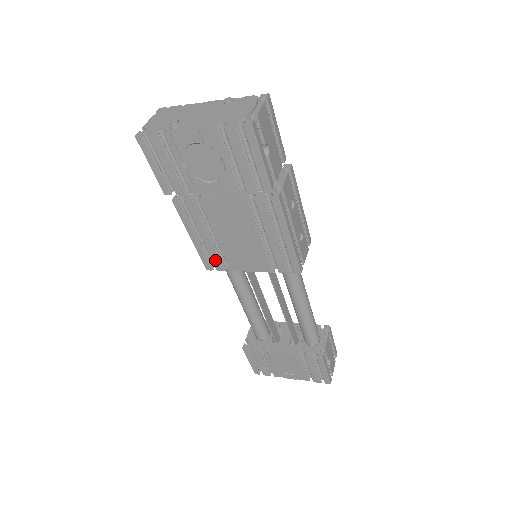
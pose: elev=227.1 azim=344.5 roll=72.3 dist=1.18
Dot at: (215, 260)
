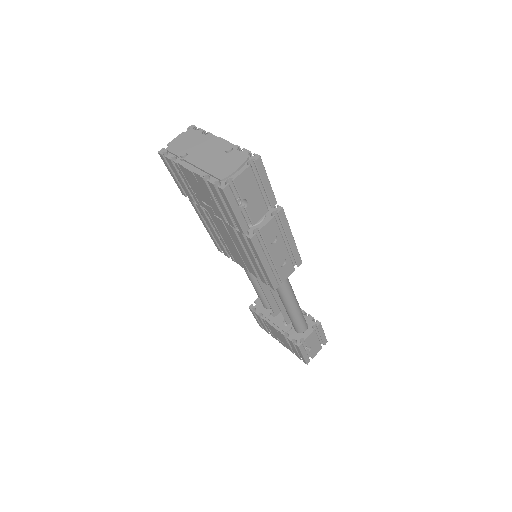
Dot at: (222, 248)
